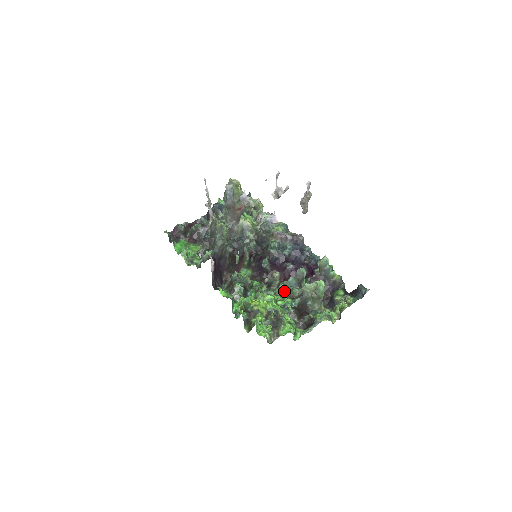
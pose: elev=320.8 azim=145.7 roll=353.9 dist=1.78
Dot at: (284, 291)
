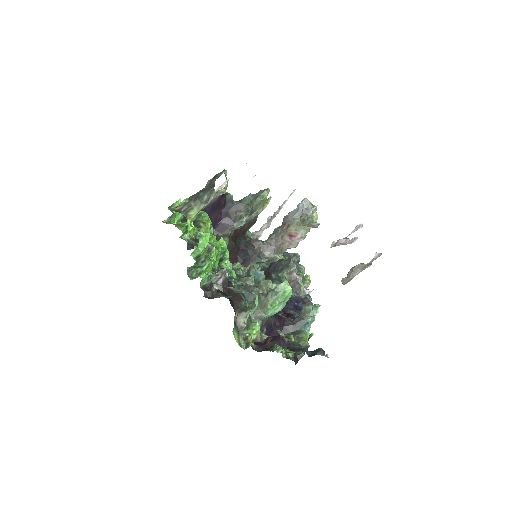
Dot at: (241, 269)
